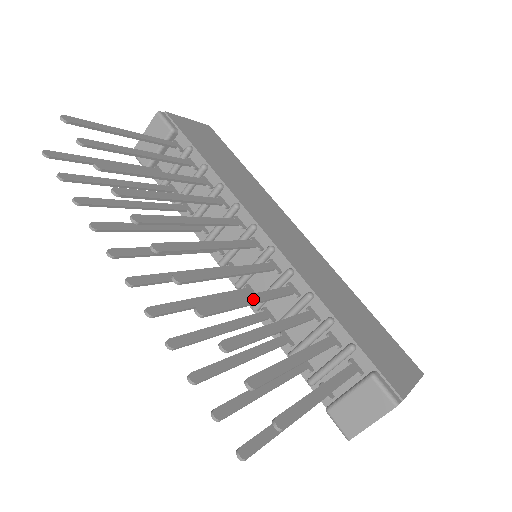
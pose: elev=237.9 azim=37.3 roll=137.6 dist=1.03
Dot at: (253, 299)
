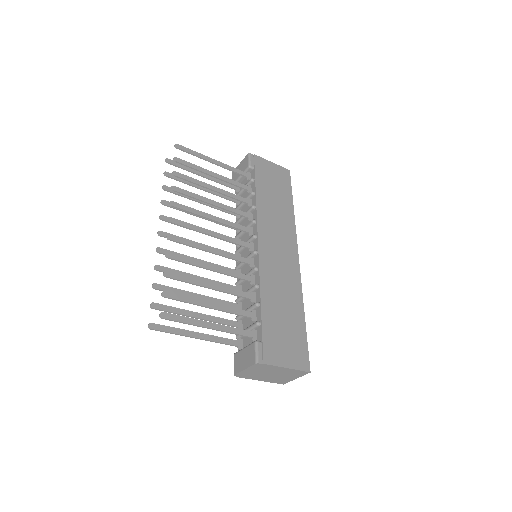
Dot at: (211, 267)
